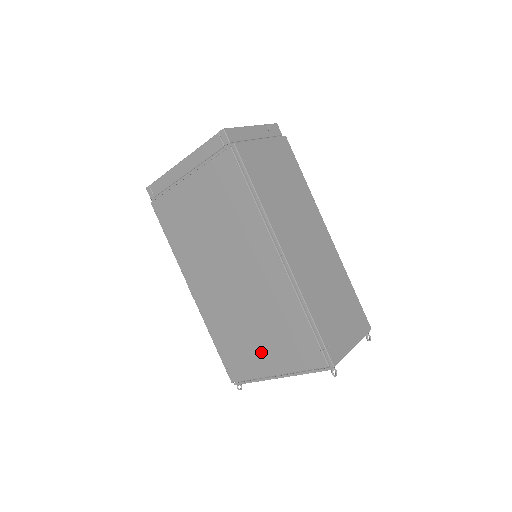
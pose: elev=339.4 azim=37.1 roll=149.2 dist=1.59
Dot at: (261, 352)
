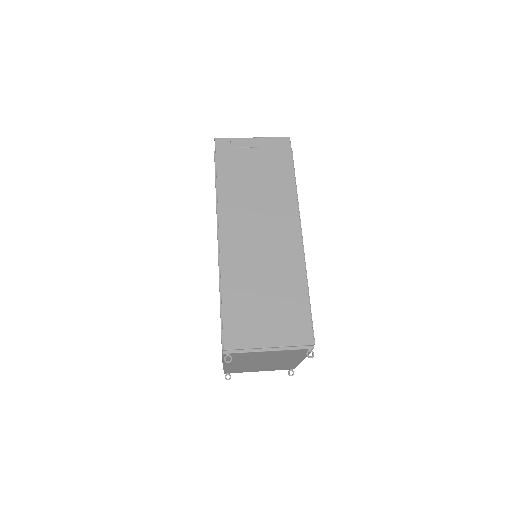
Dot at: occluded
